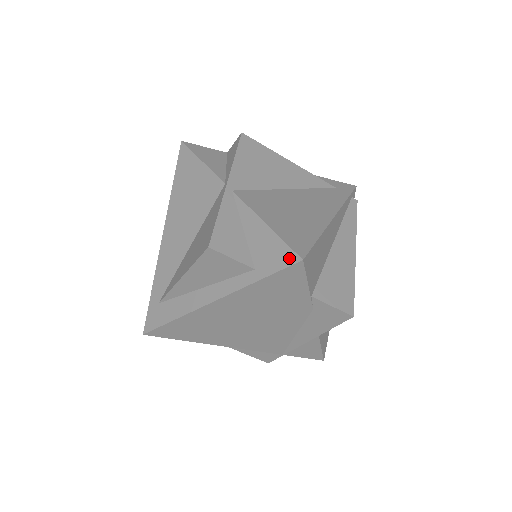
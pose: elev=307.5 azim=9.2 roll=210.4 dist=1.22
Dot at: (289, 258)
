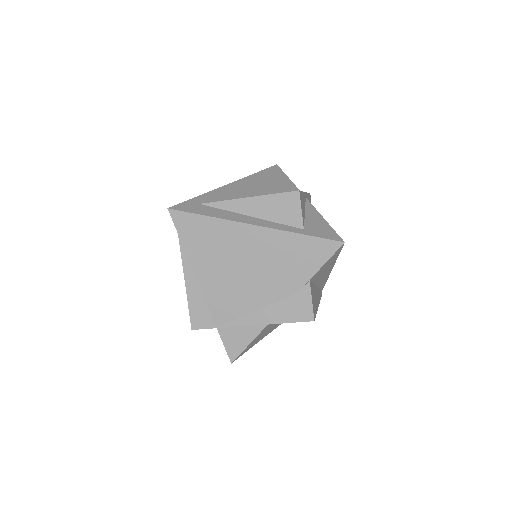
Dot at: (335, 237)
